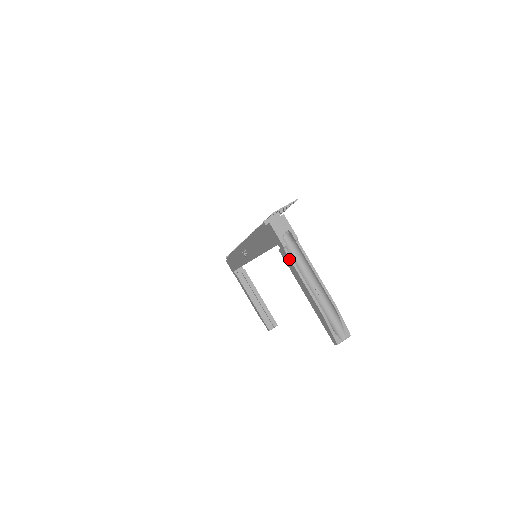
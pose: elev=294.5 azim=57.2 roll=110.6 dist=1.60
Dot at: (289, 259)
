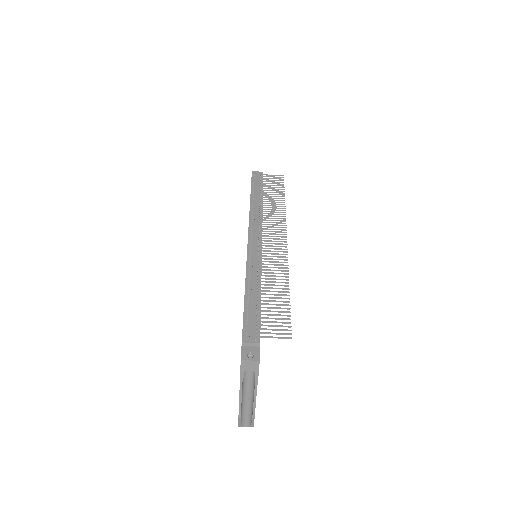
Dot at: (240, 382)
